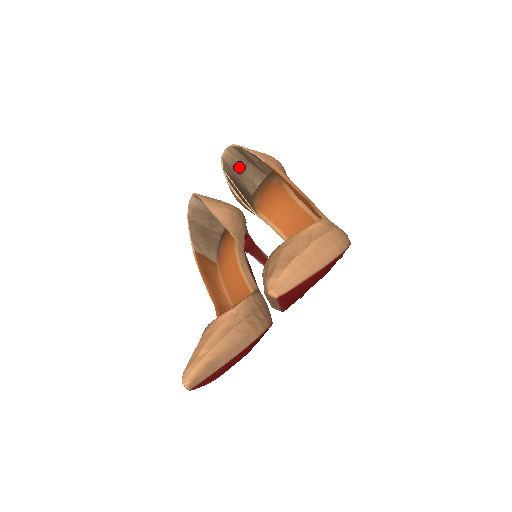
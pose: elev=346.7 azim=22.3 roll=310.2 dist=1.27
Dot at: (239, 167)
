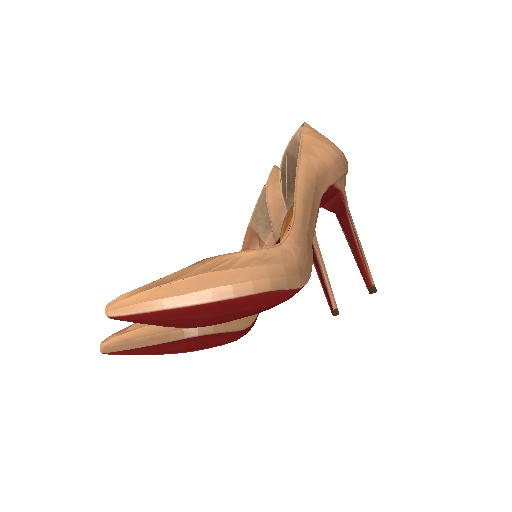
Dot at: occluded
